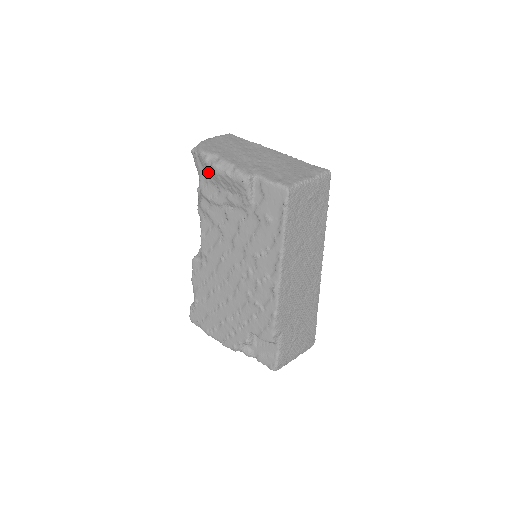
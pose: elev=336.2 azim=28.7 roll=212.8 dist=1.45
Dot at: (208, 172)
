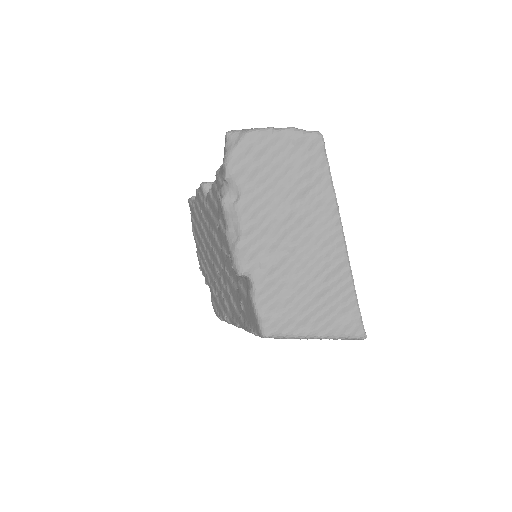
Dot at: occluded
